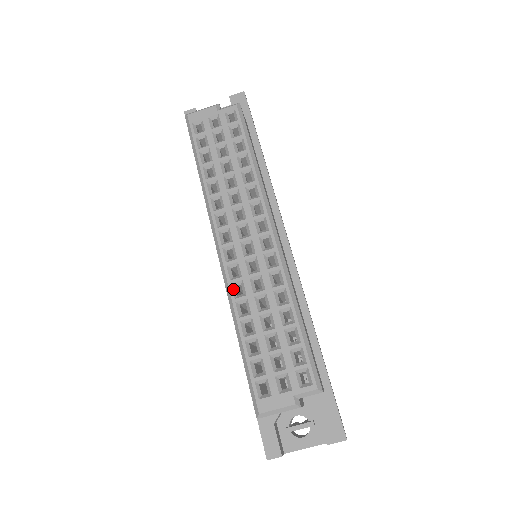
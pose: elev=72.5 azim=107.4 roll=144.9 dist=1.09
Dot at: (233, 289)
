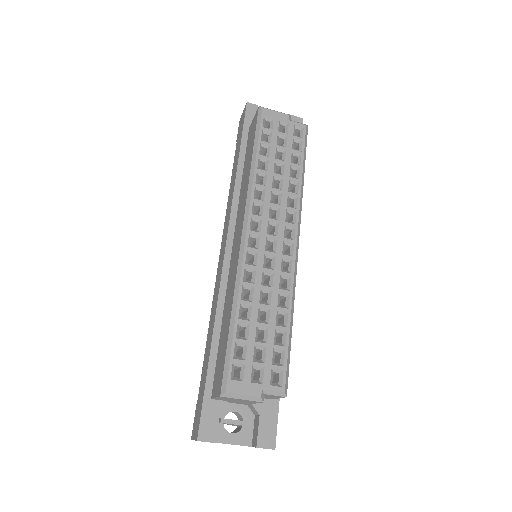
Dot at: (245, 273)
